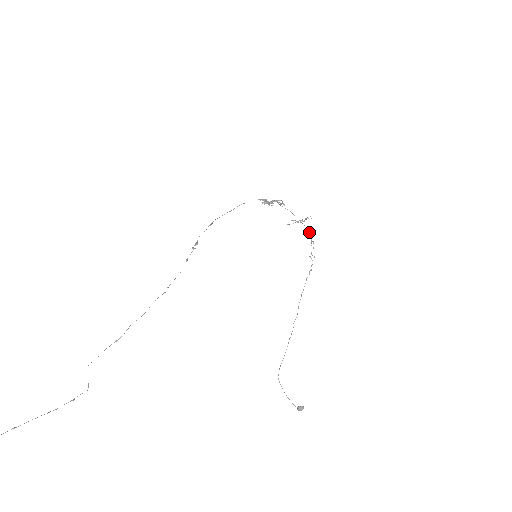
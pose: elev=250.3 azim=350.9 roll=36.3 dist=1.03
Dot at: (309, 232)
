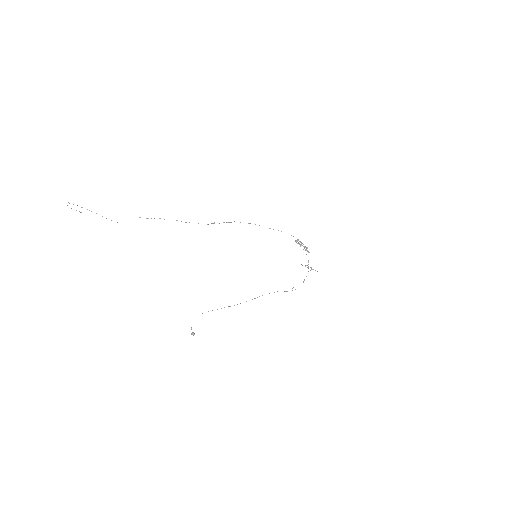
Dot at: (306, 276)
